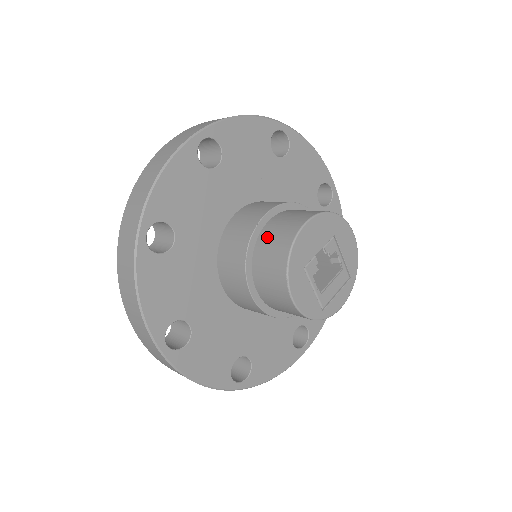
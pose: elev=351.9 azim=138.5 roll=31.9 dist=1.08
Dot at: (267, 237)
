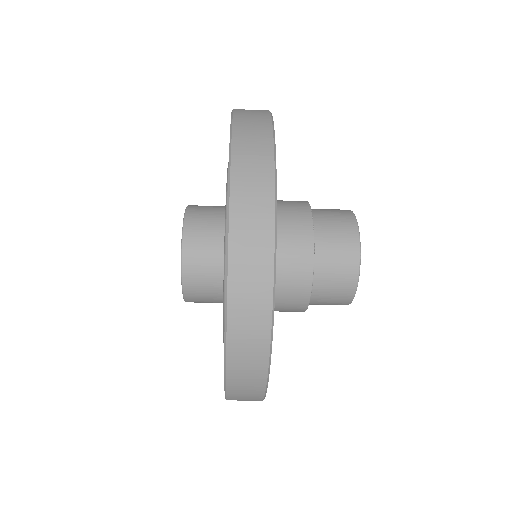
Dot at: (325, 233)
